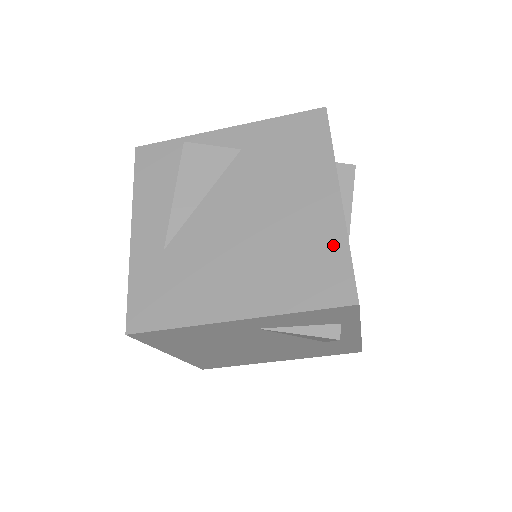
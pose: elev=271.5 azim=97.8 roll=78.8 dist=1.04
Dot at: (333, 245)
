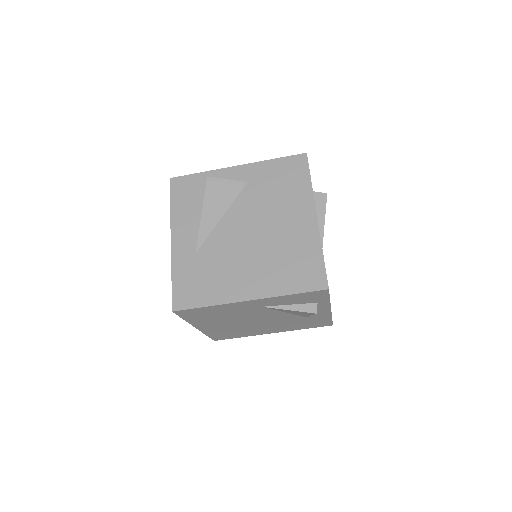
Dot at: (312, 250)
